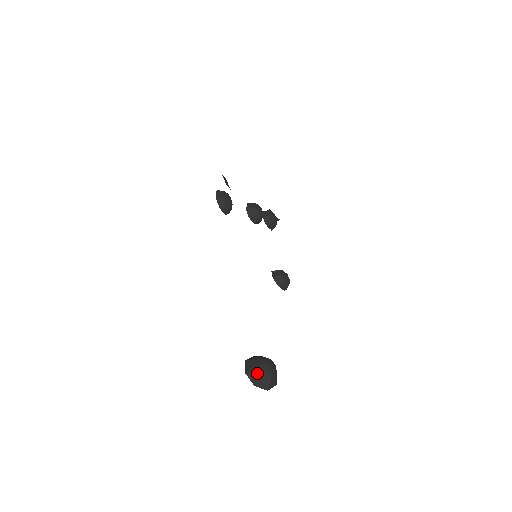
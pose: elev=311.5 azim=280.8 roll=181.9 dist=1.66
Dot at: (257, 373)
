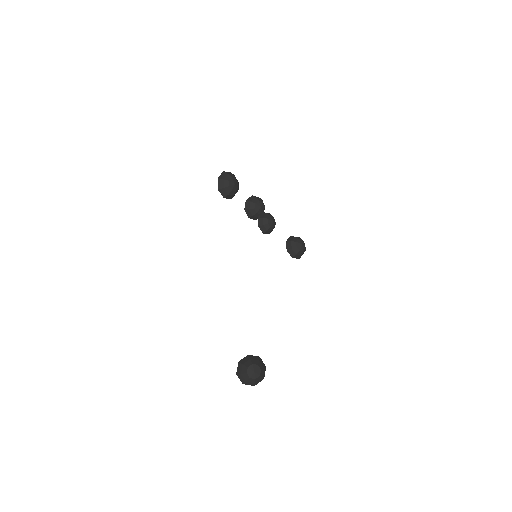
Dot at: (244, 378)
